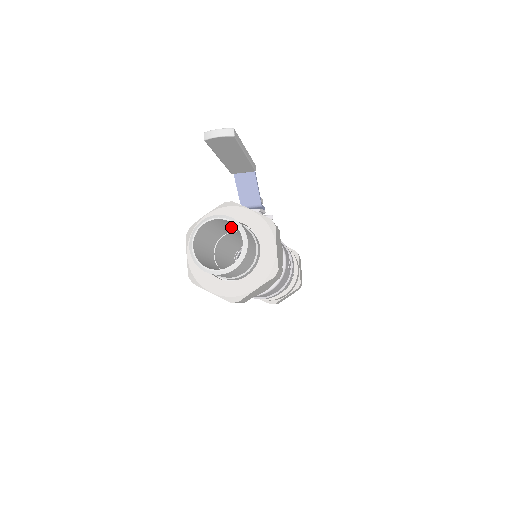
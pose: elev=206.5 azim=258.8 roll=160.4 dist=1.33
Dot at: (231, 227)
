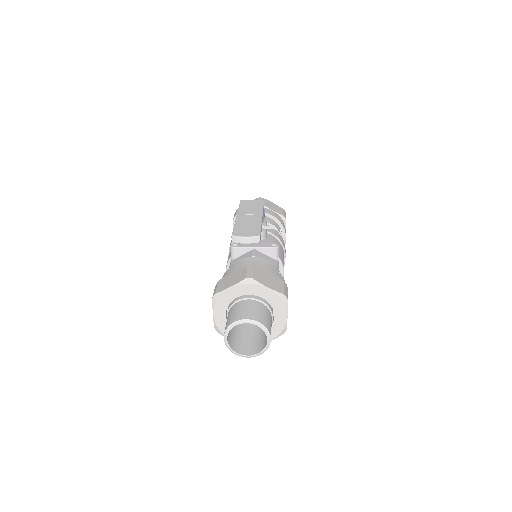
Dot at: (252, 302)
